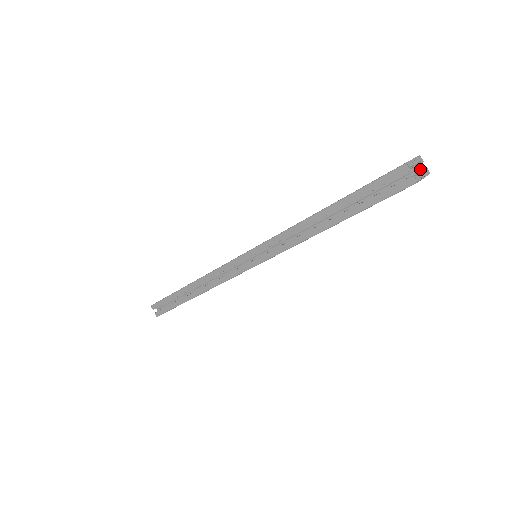
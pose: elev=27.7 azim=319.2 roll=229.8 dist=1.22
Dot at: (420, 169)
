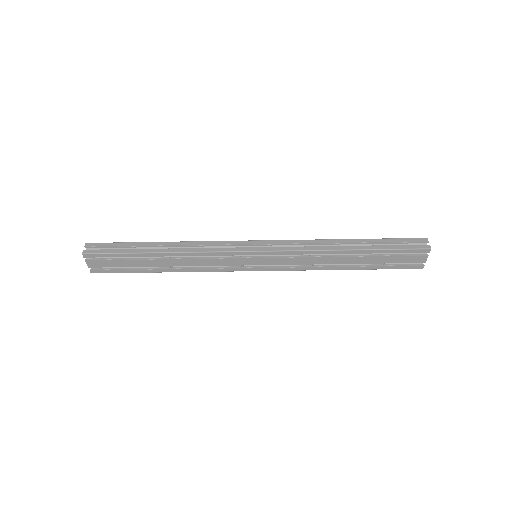
Dot at: occluded
